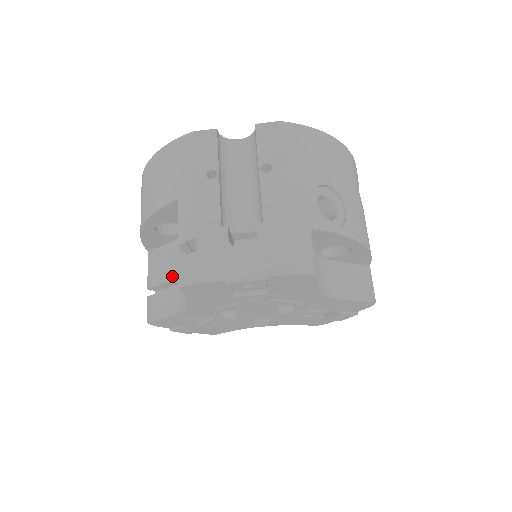
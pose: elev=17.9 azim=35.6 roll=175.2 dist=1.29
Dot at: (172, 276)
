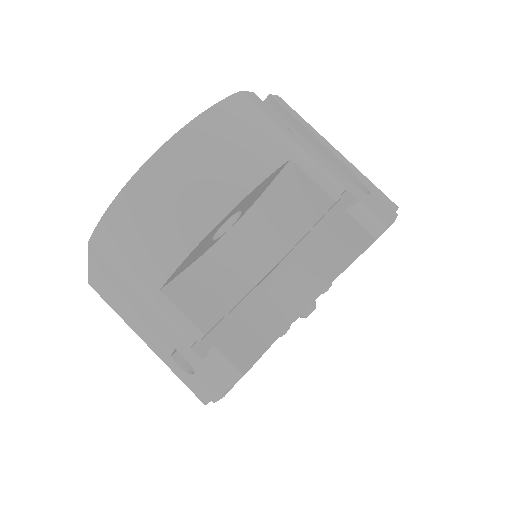
Dot at: (238, 294)
